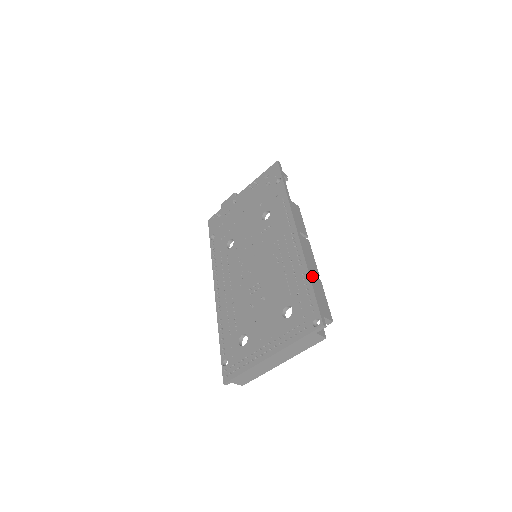
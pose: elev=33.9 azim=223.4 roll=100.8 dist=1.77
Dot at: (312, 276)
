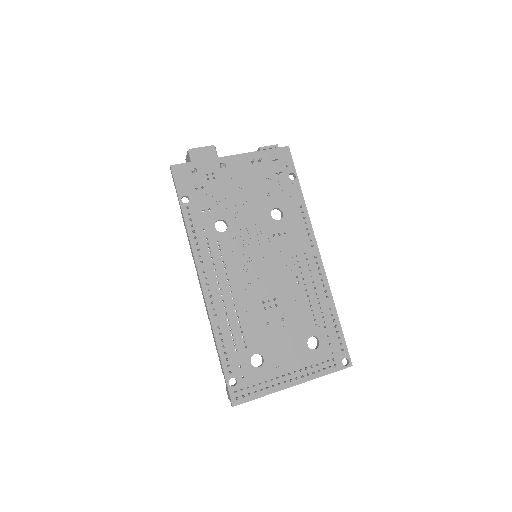
Dot at: occluded
